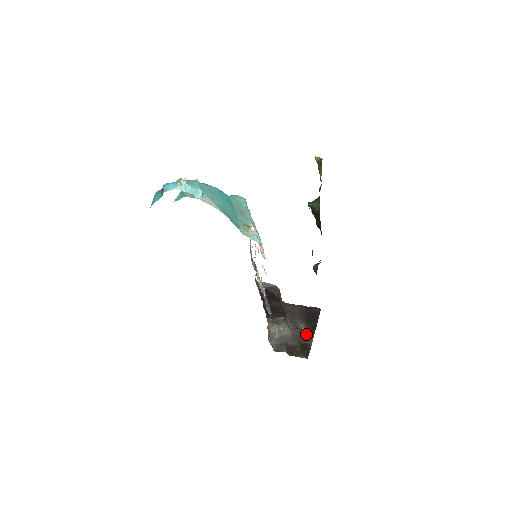
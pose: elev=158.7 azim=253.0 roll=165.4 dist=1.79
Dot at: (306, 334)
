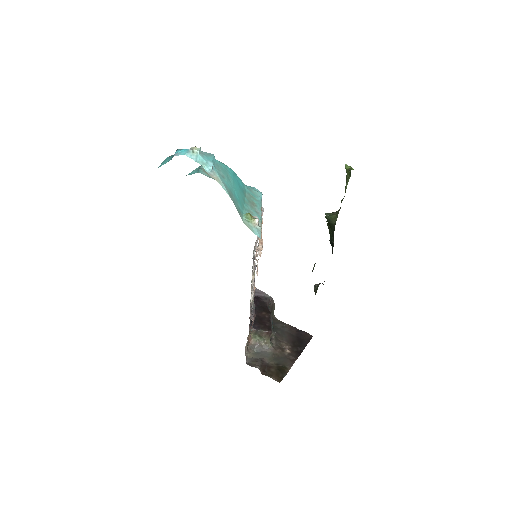
Dot at: (287, 357)
